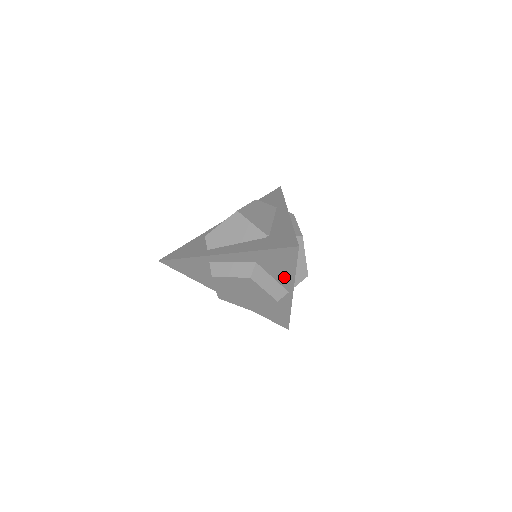
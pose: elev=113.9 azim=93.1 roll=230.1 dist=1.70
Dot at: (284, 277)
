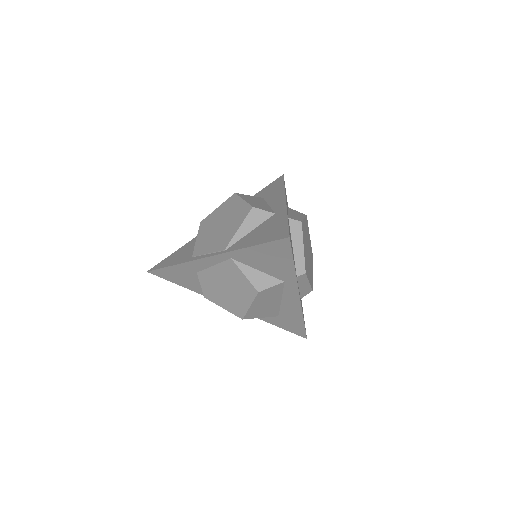
Dot at: occluded
